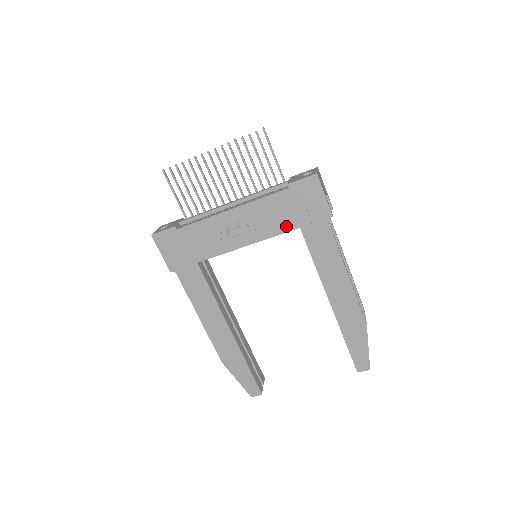
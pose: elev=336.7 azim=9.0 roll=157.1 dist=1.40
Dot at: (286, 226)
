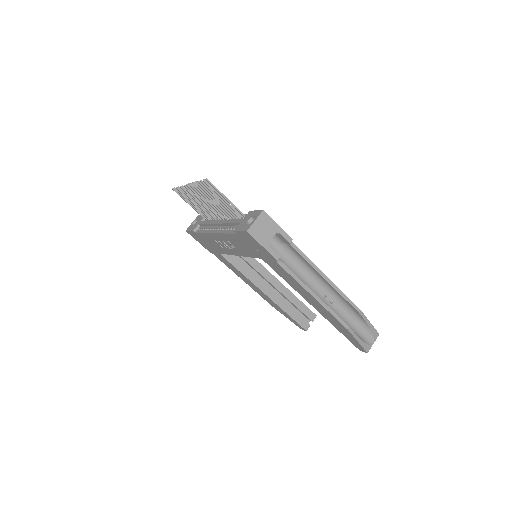
Dot at: (252, 254)
